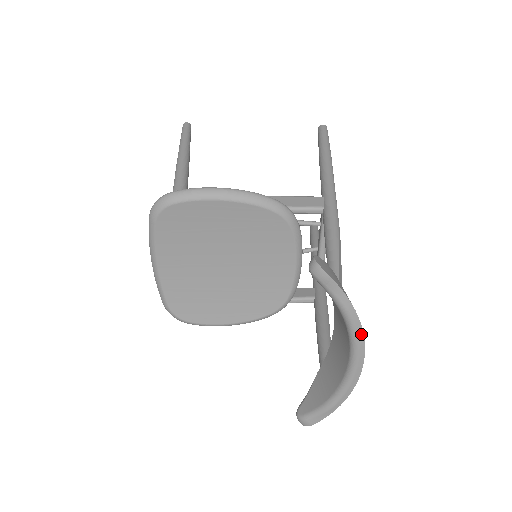
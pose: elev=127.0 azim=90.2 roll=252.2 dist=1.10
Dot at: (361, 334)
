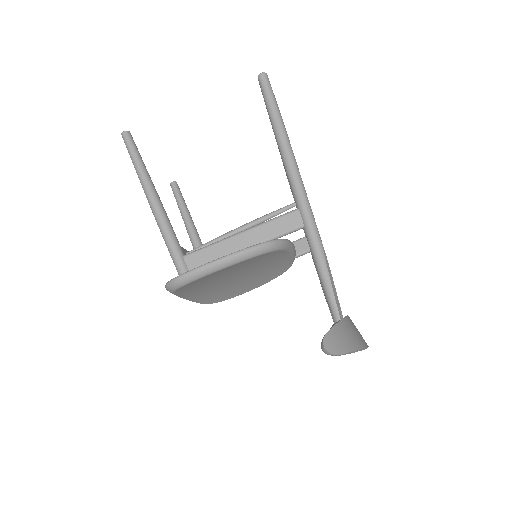
Dot at: (365, 348)
